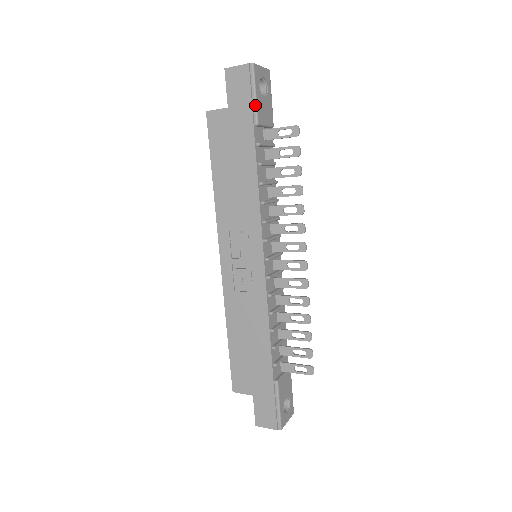
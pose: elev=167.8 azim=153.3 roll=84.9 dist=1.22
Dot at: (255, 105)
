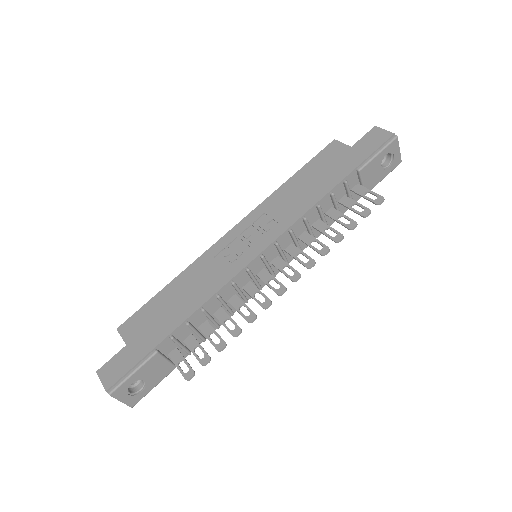
Dot at: (371, 158)
